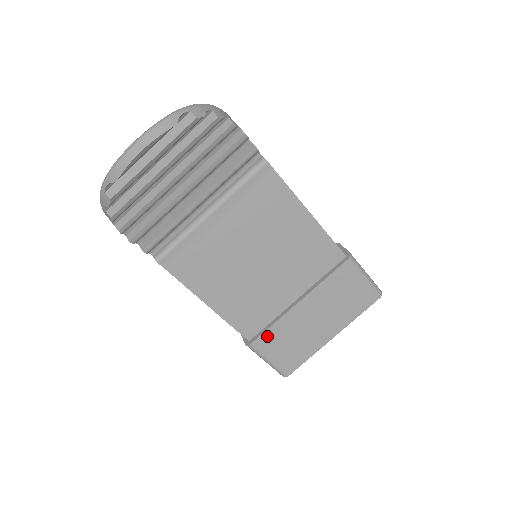
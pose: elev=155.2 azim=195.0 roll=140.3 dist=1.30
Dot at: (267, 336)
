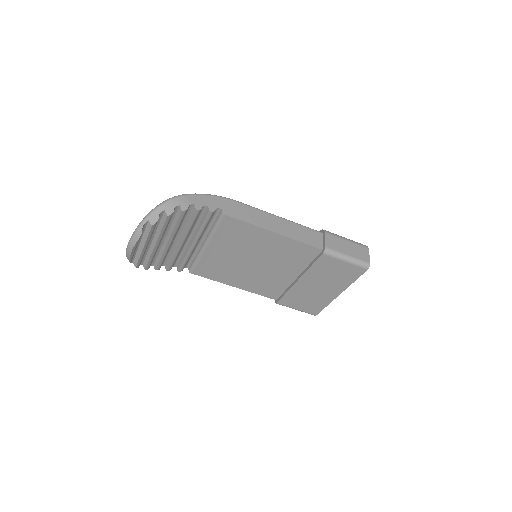
Dot at: (286, 298)
